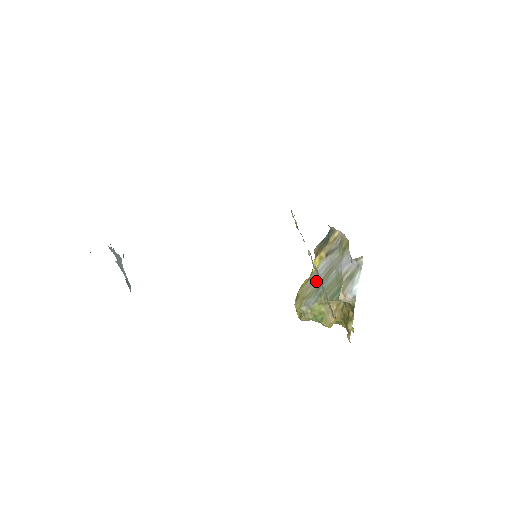
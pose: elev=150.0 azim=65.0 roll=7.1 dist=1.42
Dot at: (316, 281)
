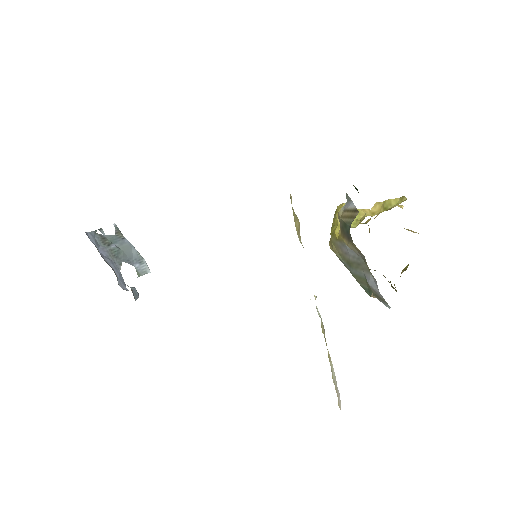
Dot at: (345, 254)
